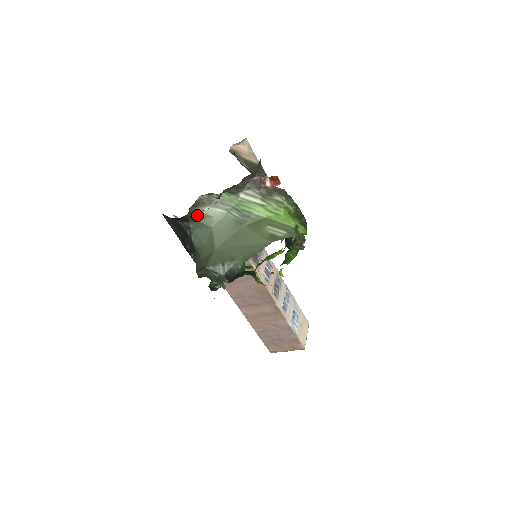
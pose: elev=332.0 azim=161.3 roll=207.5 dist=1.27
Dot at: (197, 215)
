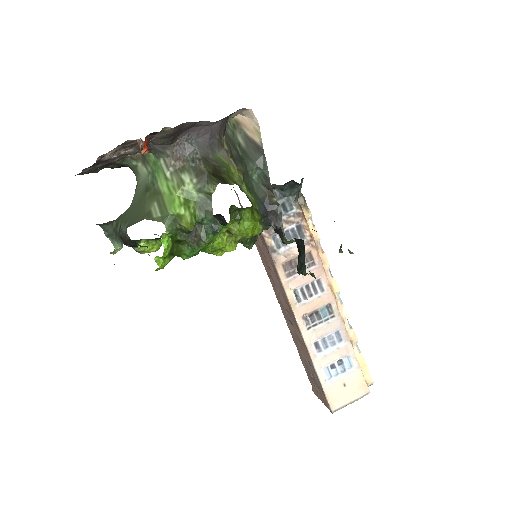
Dot at: (135, 169)
